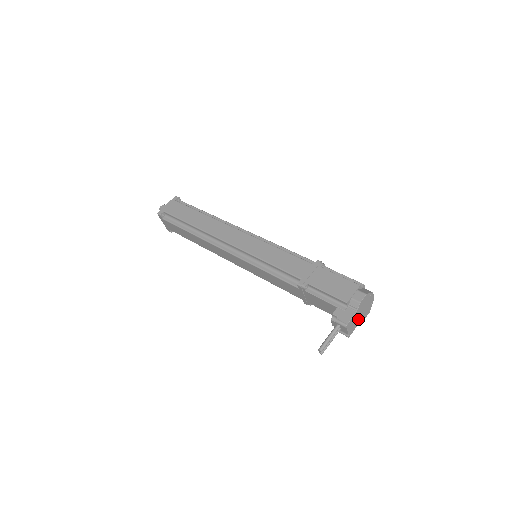
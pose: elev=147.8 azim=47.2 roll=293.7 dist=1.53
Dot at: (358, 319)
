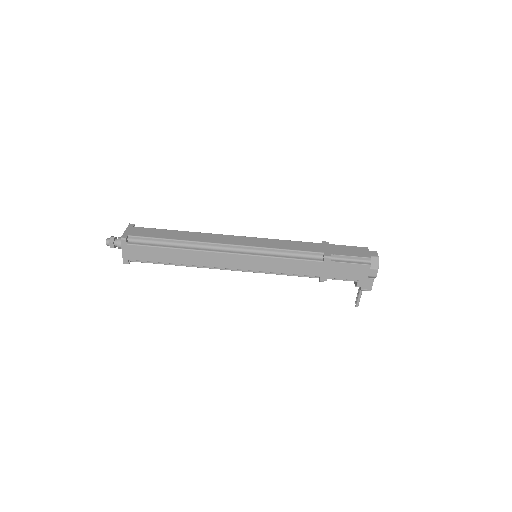
Dot at: occluded
